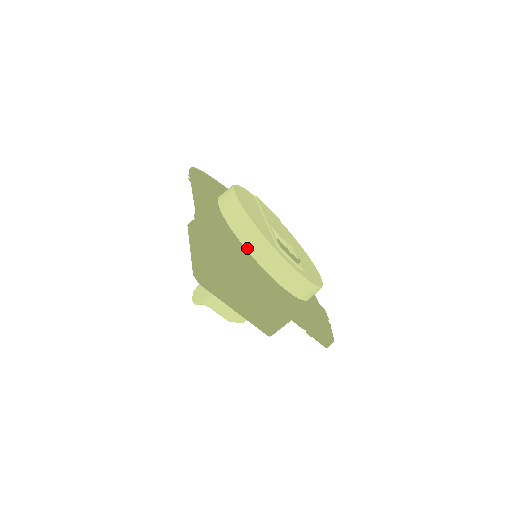
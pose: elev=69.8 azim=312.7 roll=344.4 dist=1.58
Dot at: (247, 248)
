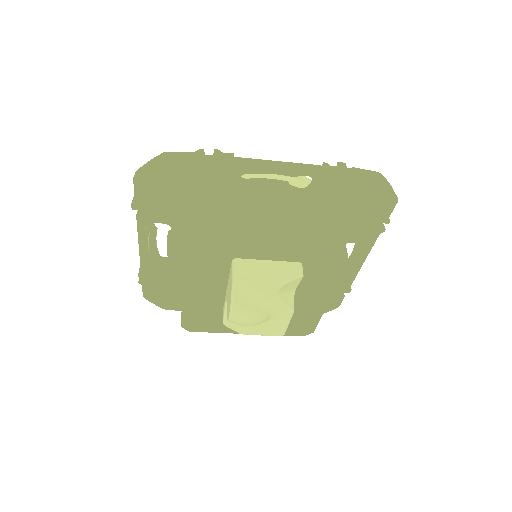
Dot at: occluded
